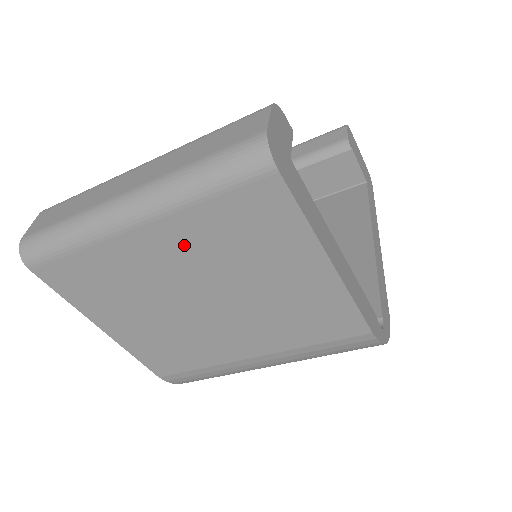
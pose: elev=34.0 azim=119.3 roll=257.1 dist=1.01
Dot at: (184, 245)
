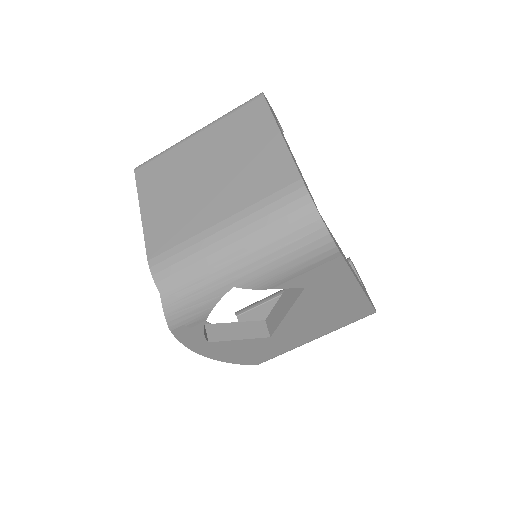
Dot at: (213, 139)
